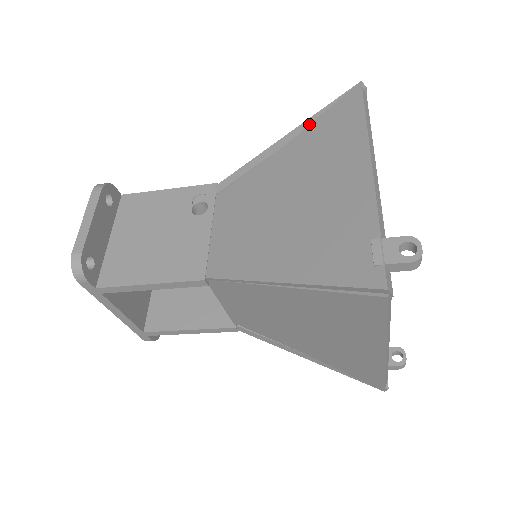
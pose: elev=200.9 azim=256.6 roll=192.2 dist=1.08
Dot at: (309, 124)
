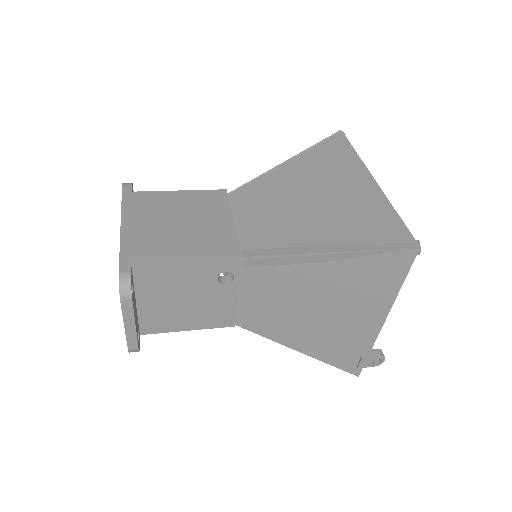
Dot at: (354, 257)
